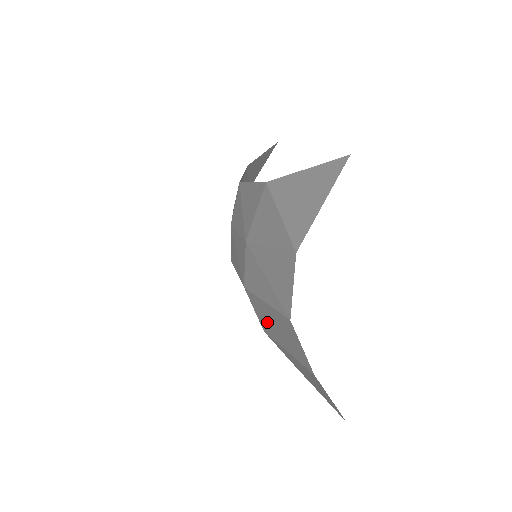
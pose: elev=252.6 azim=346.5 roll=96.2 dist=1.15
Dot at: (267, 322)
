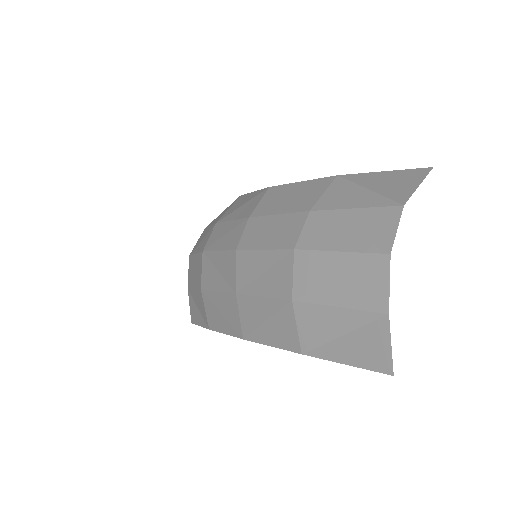
Dot at: (318, 280)
